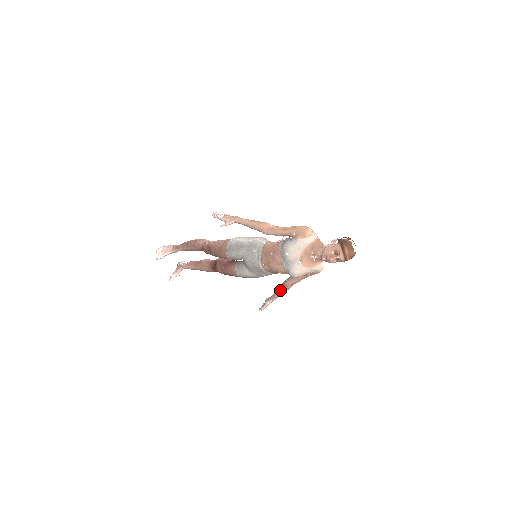
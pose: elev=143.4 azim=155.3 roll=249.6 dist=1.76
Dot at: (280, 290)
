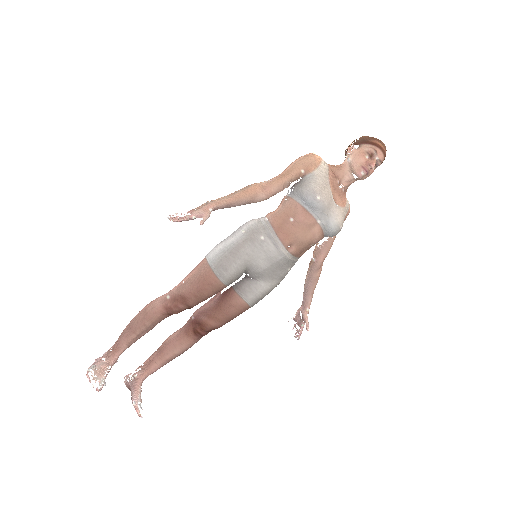
Dot at: (312, 282)
